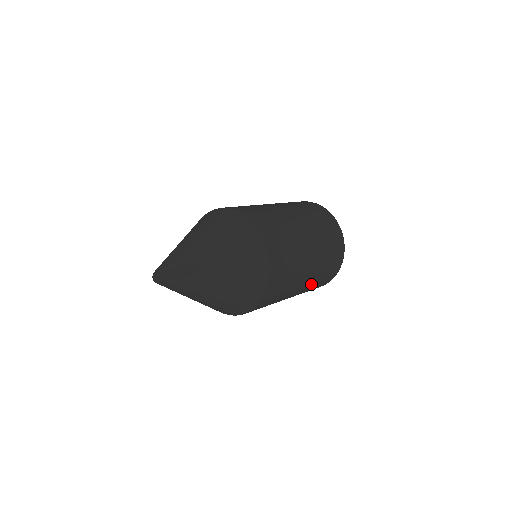
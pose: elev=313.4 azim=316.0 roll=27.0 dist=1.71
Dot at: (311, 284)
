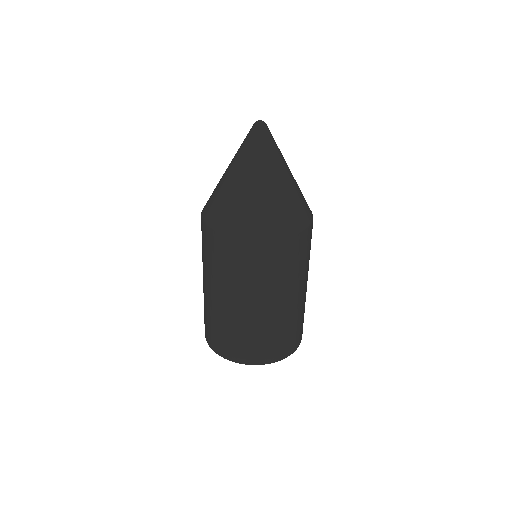
Dot at: (305, 298)
